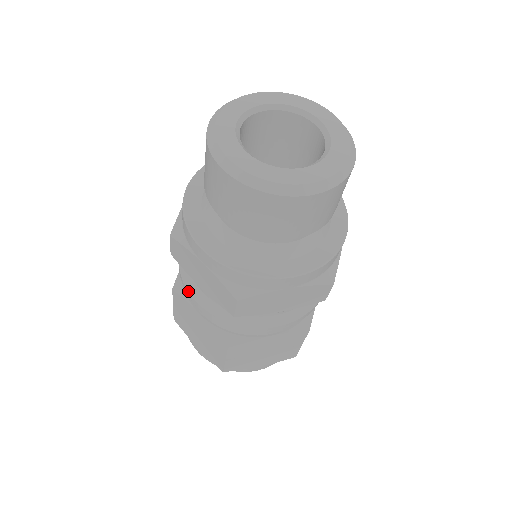
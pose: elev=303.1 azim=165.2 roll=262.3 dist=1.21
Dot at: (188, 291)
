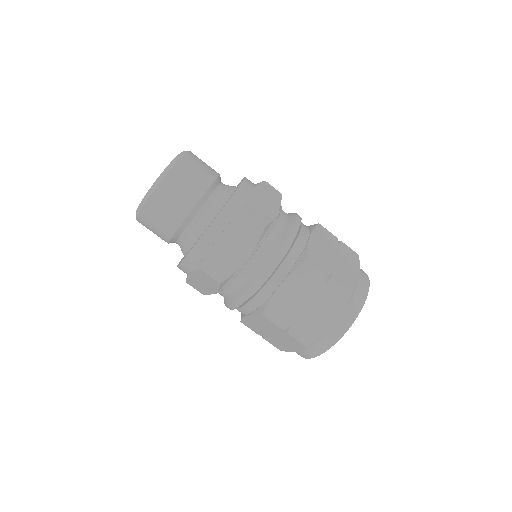
Dot at: (226, 306)
